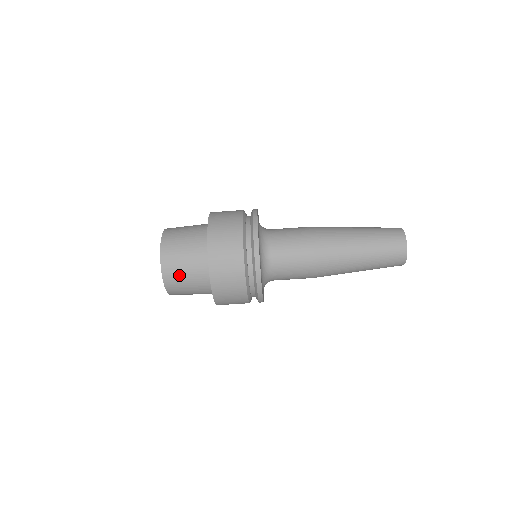
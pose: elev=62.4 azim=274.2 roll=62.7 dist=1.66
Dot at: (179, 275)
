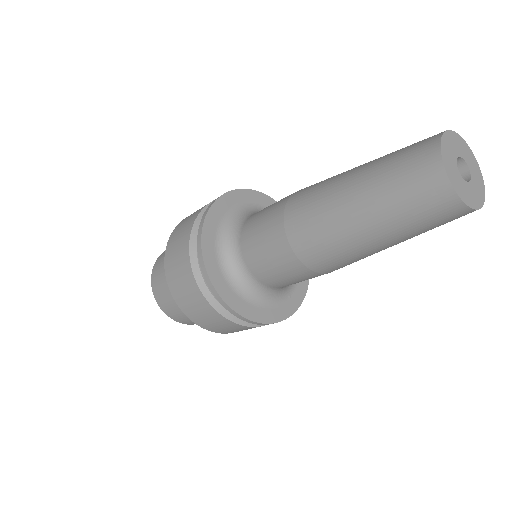
Dot at: occluded
